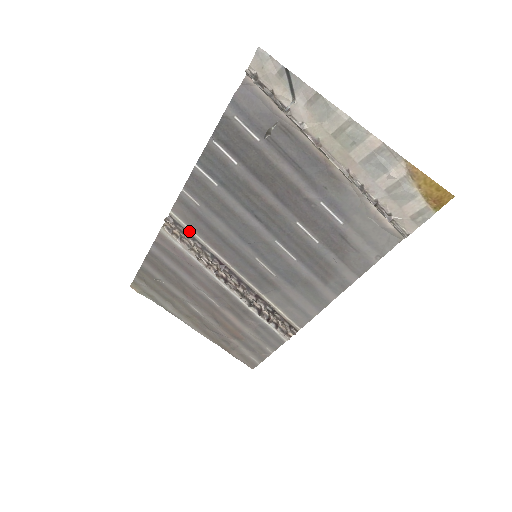
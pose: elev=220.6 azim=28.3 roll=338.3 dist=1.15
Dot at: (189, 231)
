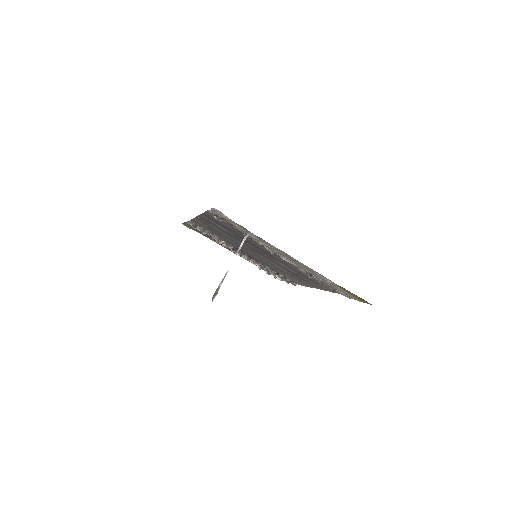
Dot at: (207, 230)
